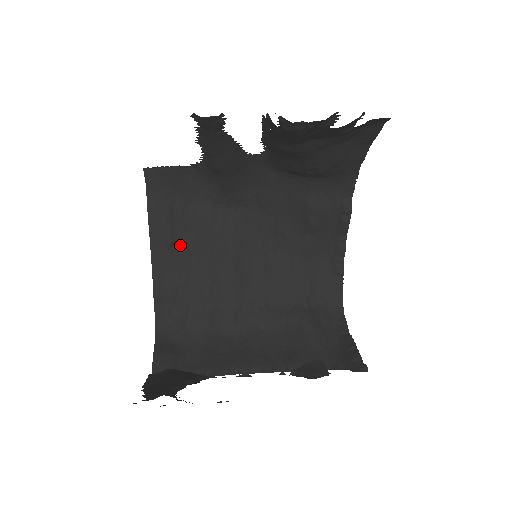
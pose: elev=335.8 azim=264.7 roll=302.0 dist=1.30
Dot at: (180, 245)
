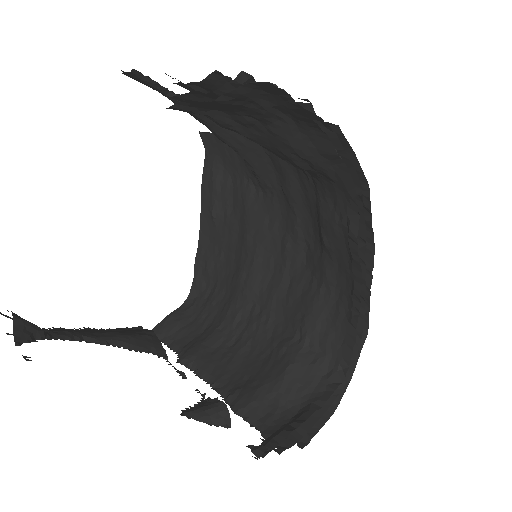
Dot at: (222, 220)
